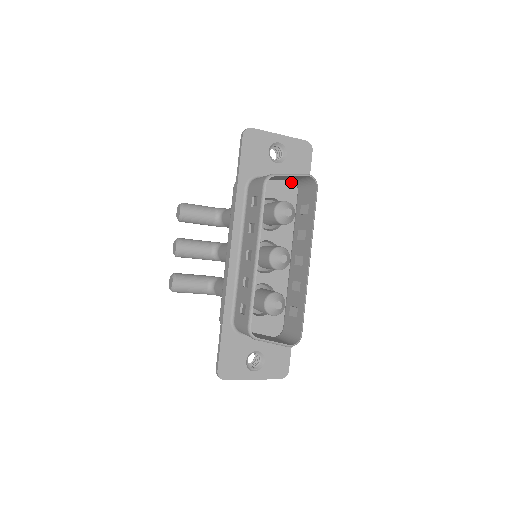
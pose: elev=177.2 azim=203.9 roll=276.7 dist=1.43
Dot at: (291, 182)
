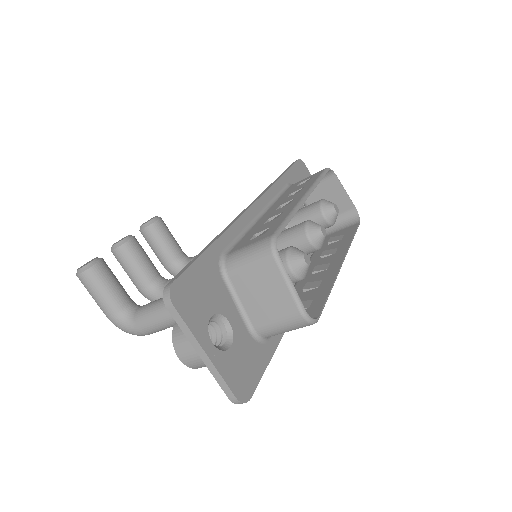
Dot at: occluded
